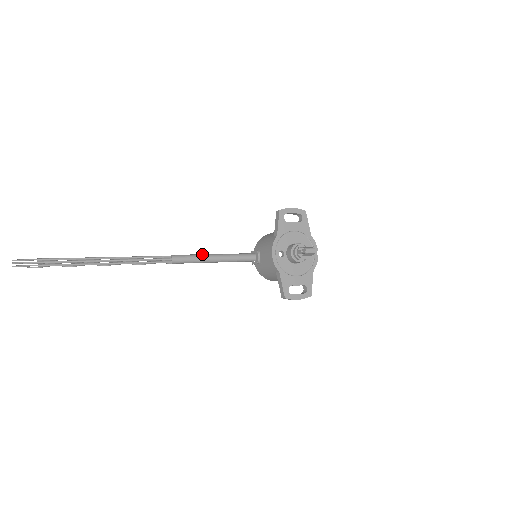
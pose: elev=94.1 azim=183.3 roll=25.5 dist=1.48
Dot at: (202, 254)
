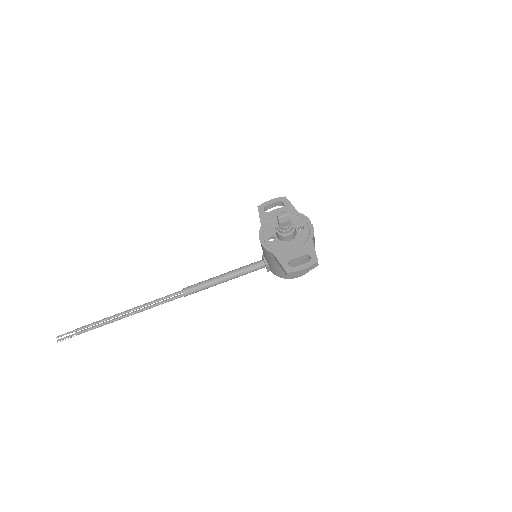
Dot at: (210, 278)
